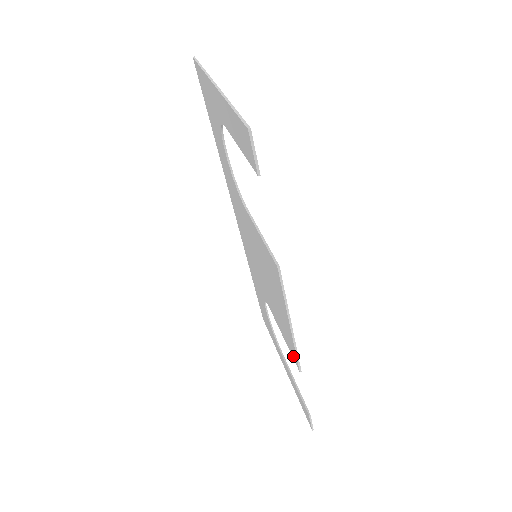
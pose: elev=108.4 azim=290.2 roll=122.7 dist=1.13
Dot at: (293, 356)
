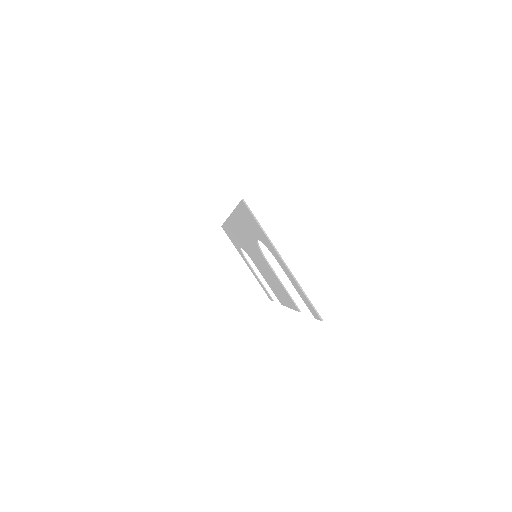
Dot at: (278, 298)
